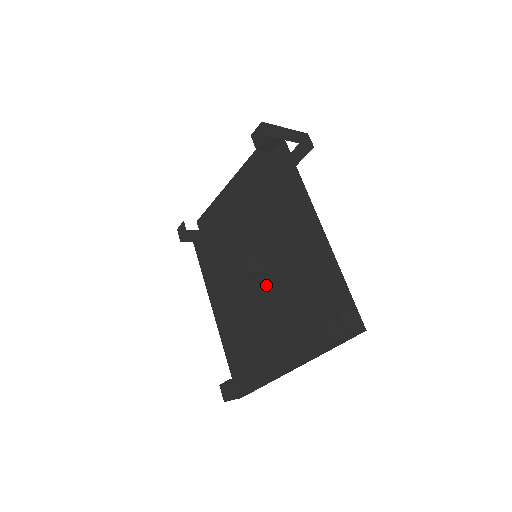
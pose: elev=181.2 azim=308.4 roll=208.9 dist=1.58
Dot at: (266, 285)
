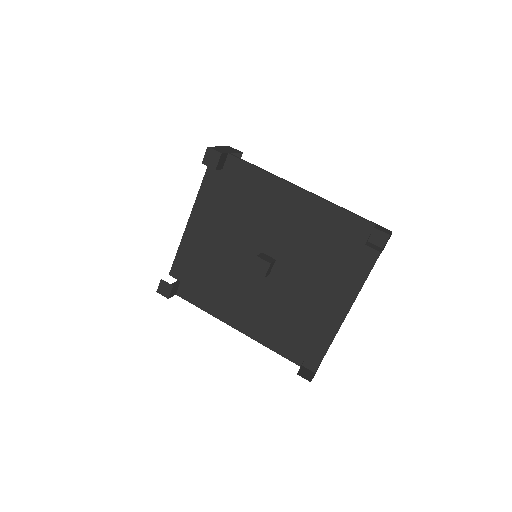
Dot at: (285, 267)
